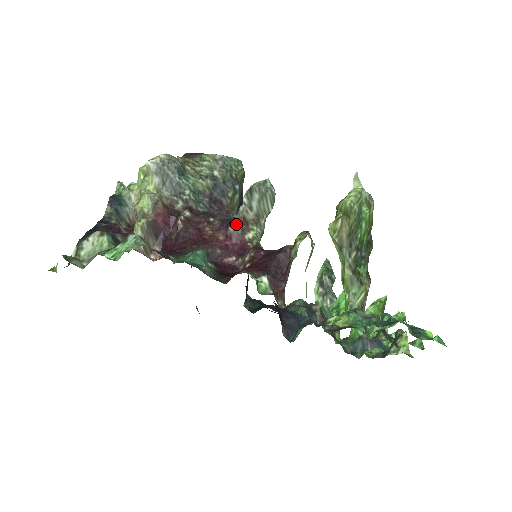
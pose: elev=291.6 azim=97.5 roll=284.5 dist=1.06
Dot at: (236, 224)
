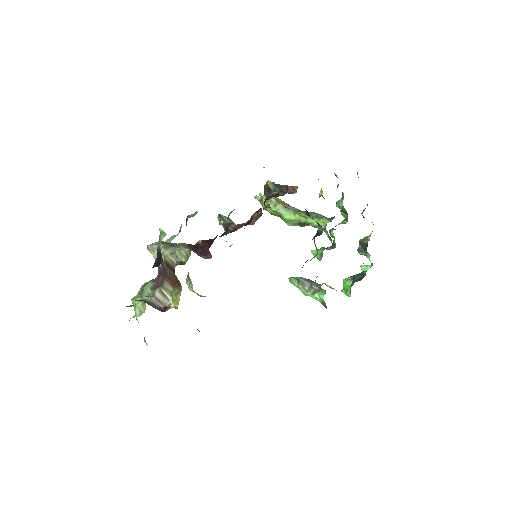
Dot at: (231, 225)
